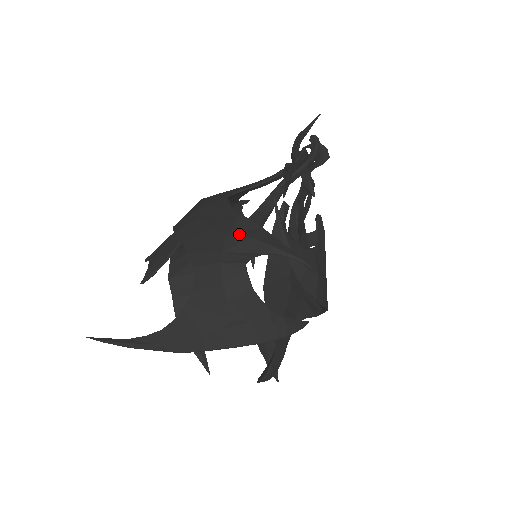
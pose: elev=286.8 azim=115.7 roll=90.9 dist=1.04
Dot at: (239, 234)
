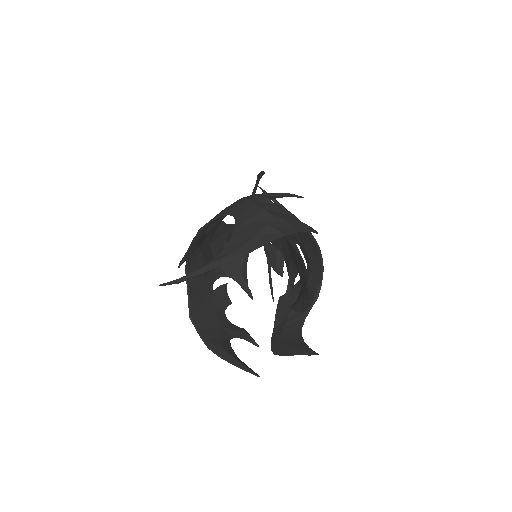
Dot at: occluded
